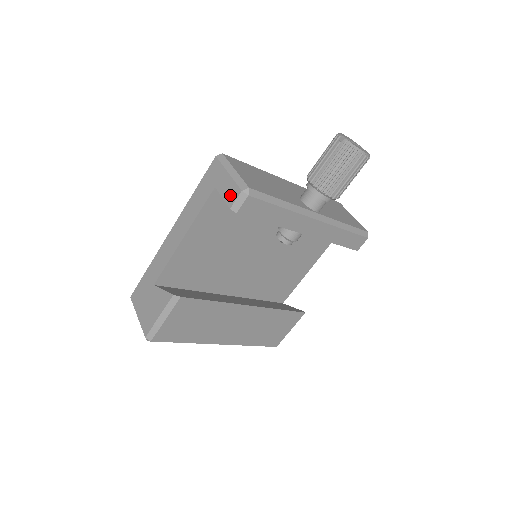
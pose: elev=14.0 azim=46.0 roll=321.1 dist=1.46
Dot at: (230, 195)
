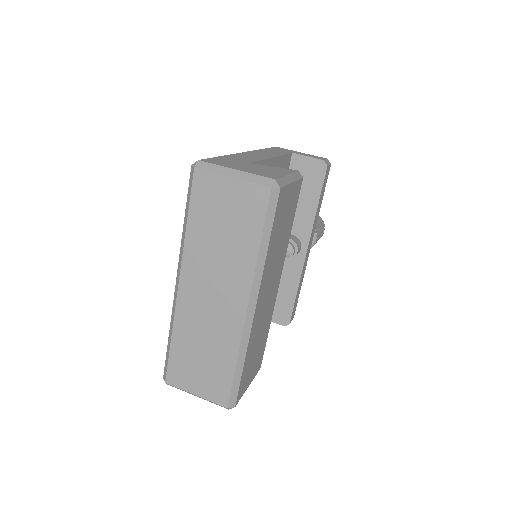
Dot at: (317, 157)
